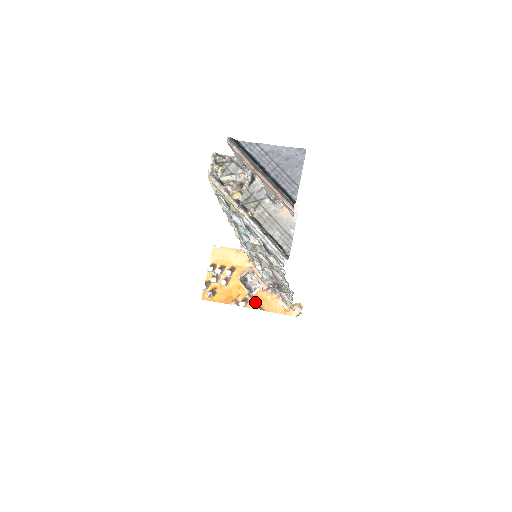
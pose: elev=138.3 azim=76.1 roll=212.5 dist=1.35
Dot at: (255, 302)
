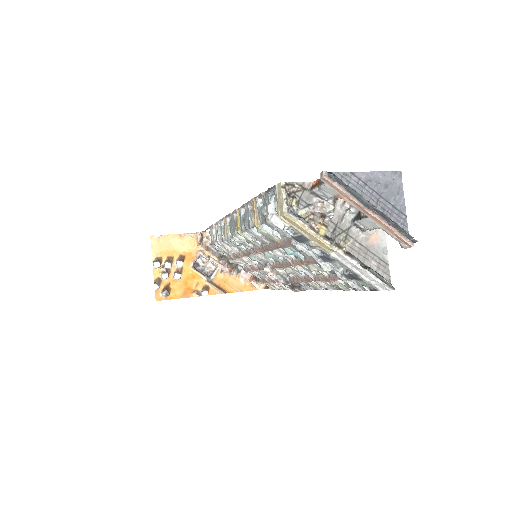
Dot at: (217, 287)
